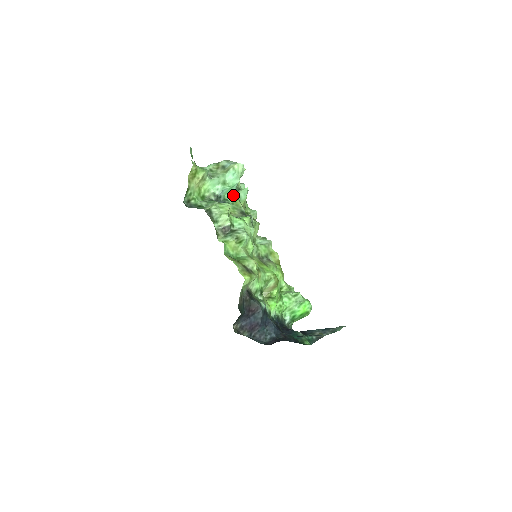
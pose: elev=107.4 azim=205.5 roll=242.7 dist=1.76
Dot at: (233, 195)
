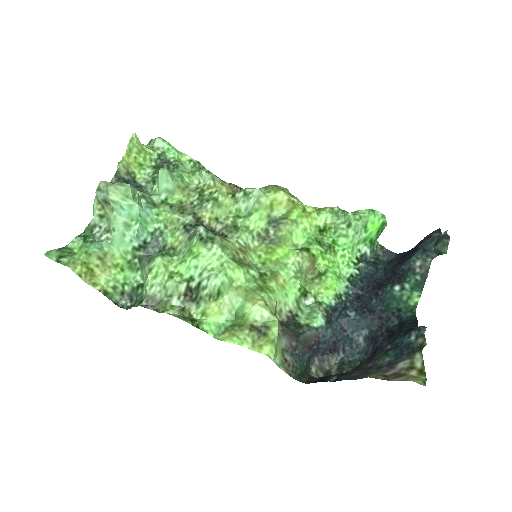
Dot at: (154, 216)
